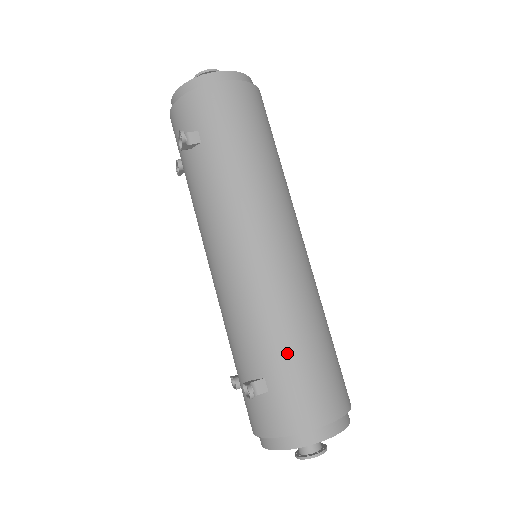
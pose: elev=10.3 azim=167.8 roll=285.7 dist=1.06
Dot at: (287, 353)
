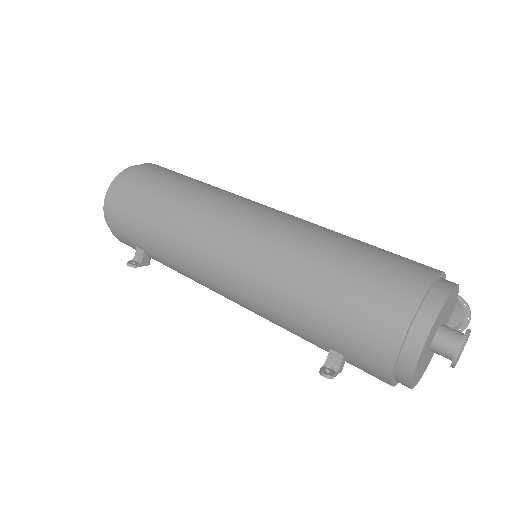
Dot at: (314, 318)
